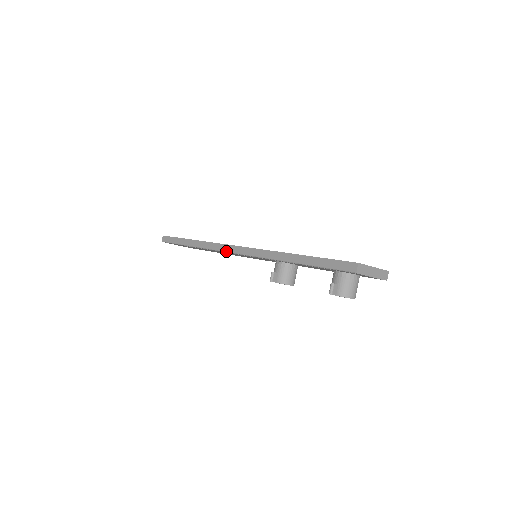
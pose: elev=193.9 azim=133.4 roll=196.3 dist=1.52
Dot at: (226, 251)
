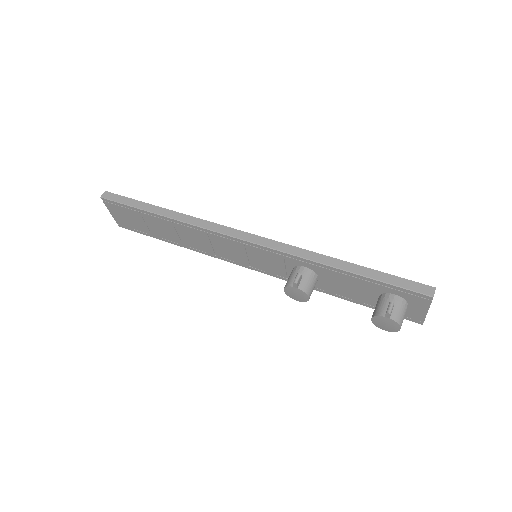
Dot at: (228, 234)
